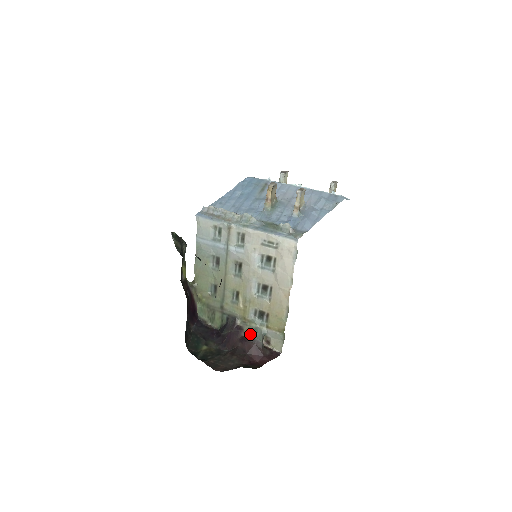
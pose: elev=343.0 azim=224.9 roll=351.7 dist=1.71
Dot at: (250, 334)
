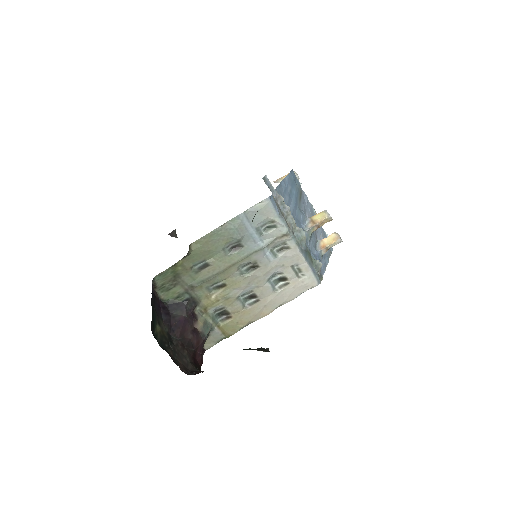
Dot at: (203, 328)
